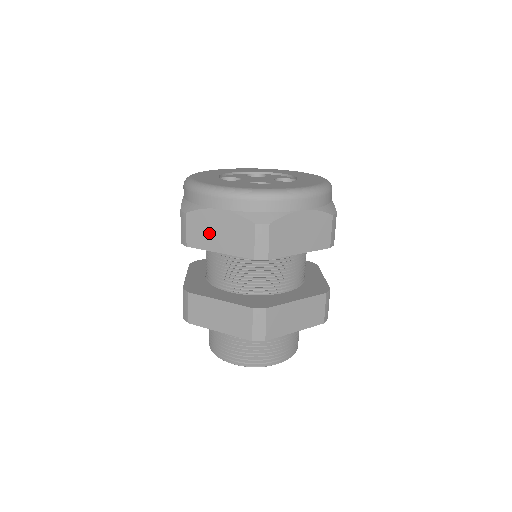
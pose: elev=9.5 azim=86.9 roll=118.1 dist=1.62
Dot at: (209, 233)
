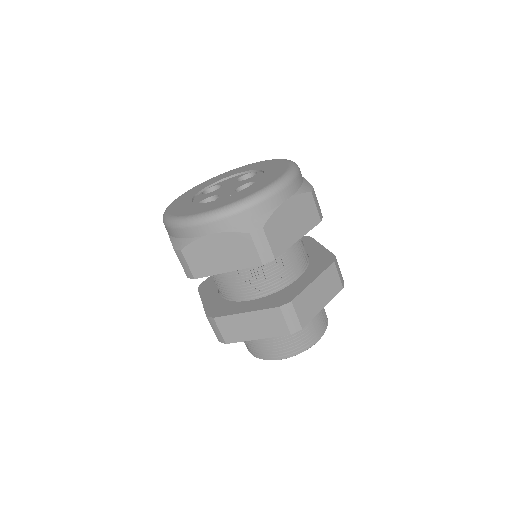
Dot at: occluded
